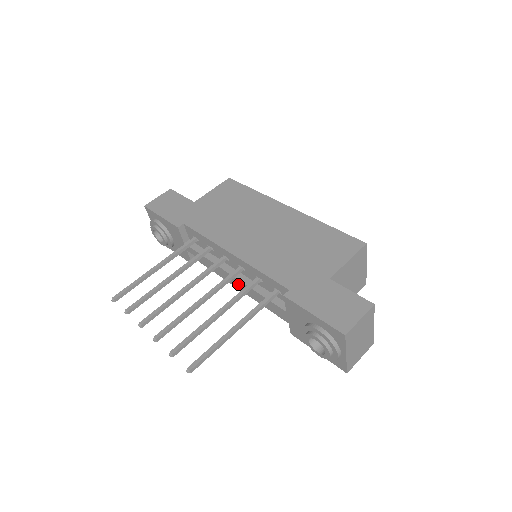
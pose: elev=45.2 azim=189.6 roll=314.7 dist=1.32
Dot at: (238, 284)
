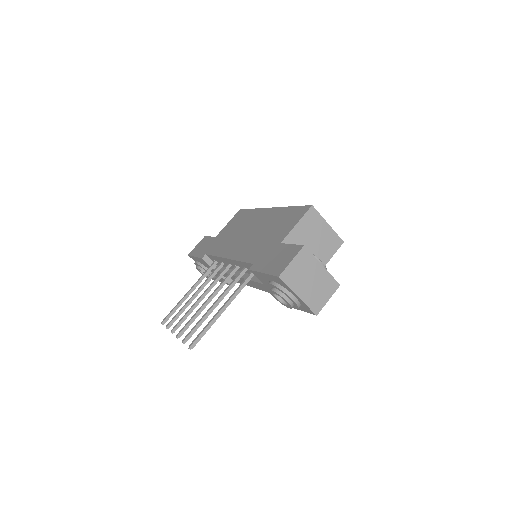
Dot at: occluded
